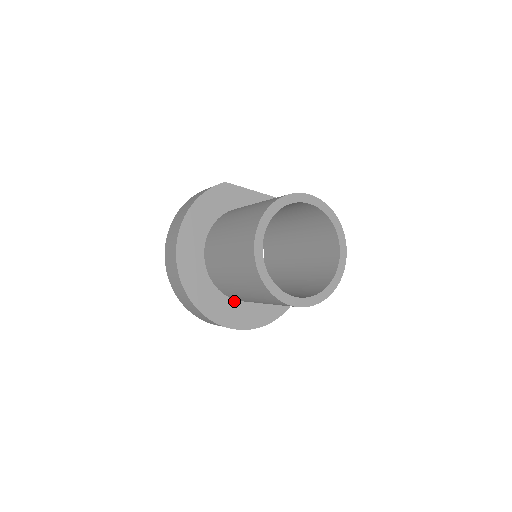
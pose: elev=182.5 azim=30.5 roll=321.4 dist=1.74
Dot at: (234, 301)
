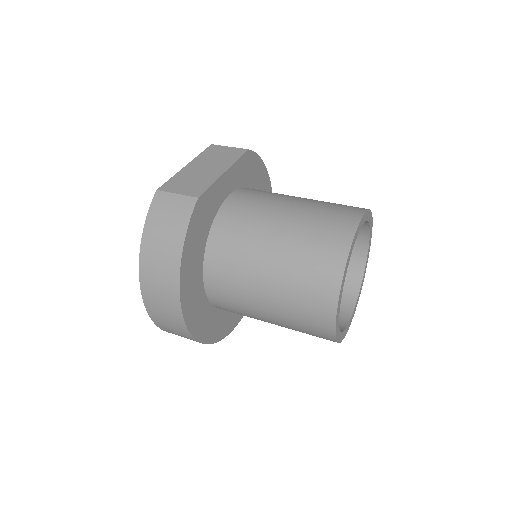
Dot at: occluded
